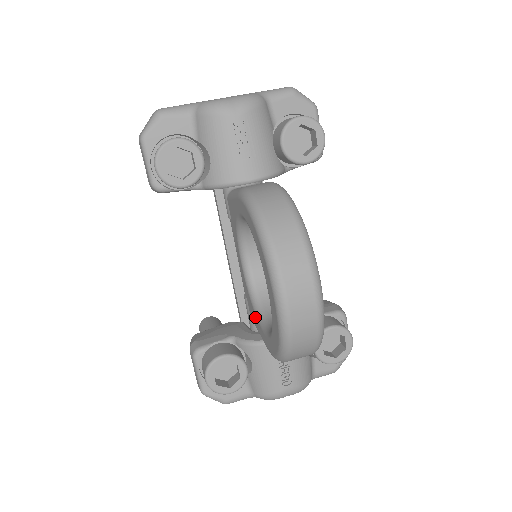
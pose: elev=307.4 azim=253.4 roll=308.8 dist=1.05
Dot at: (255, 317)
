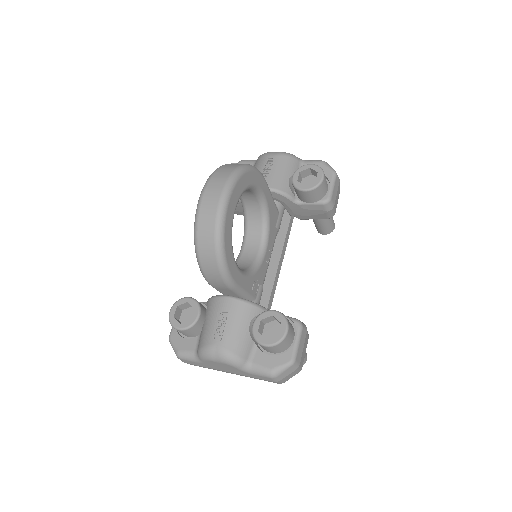
Dot at: occluded
